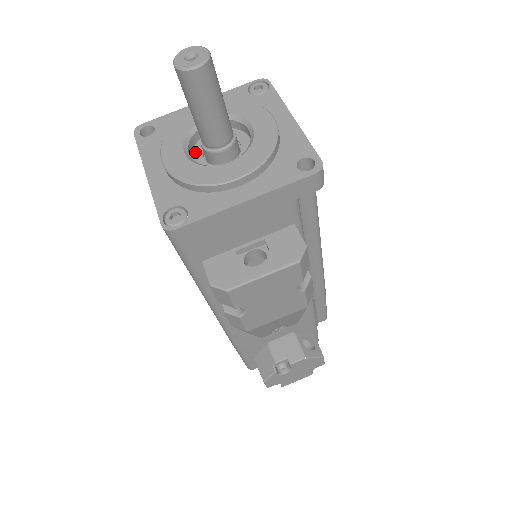
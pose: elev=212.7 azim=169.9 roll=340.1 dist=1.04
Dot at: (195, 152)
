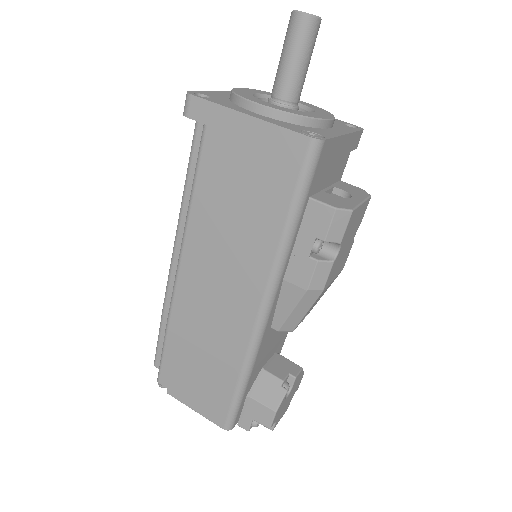
Dot at: occluded
